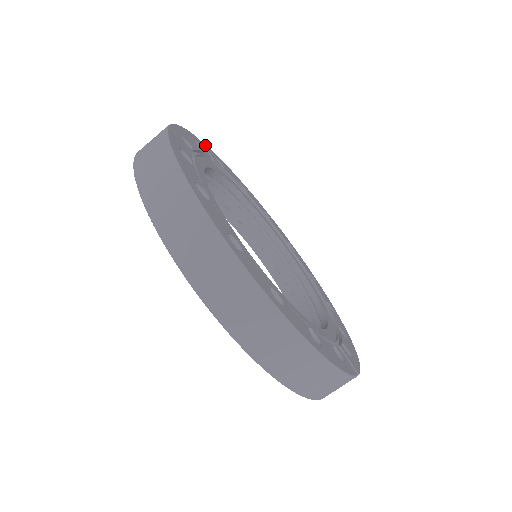
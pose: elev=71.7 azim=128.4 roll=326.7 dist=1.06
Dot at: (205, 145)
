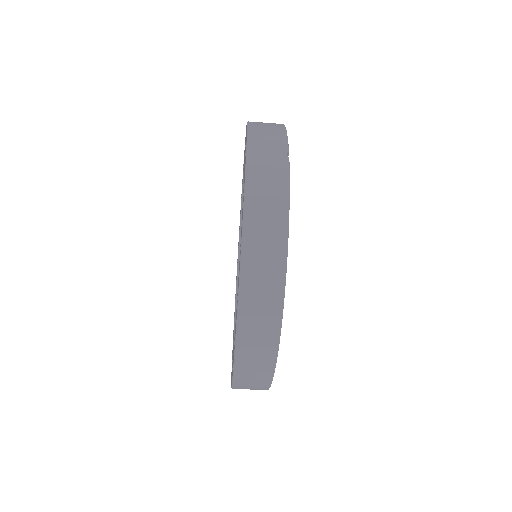
Dot at: (288, 153)
